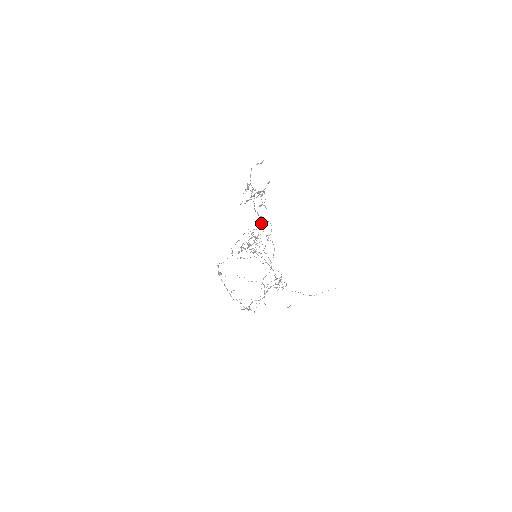
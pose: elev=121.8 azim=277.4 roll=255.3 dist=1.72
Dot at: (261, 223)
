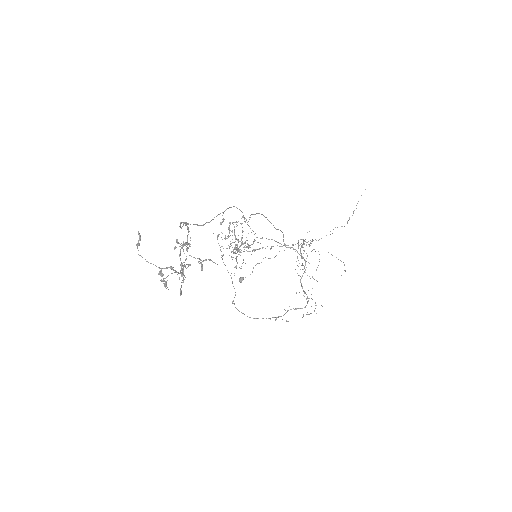
Dot at: occluded
